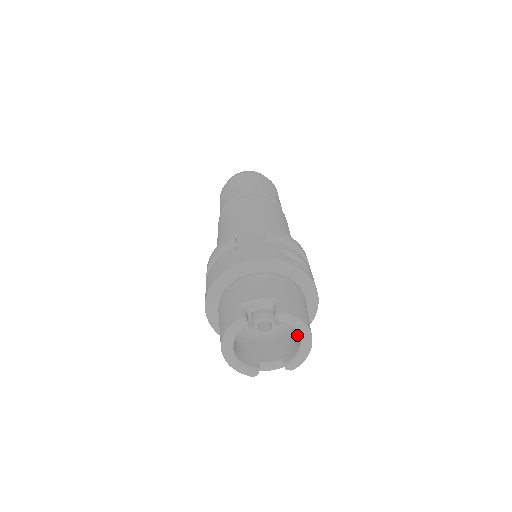
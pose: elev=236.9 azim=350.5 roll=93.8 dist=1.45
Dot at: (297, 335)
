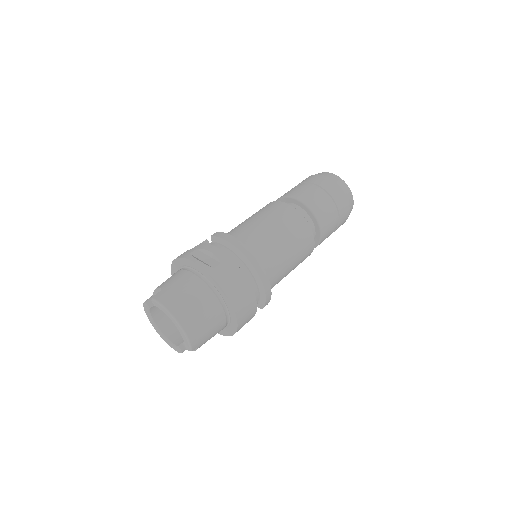
Dot at: occluded
